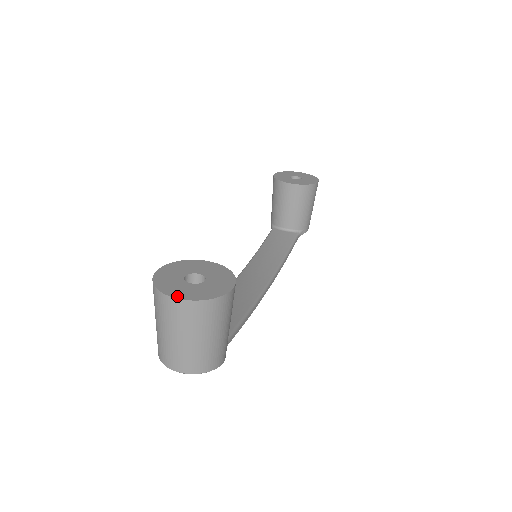
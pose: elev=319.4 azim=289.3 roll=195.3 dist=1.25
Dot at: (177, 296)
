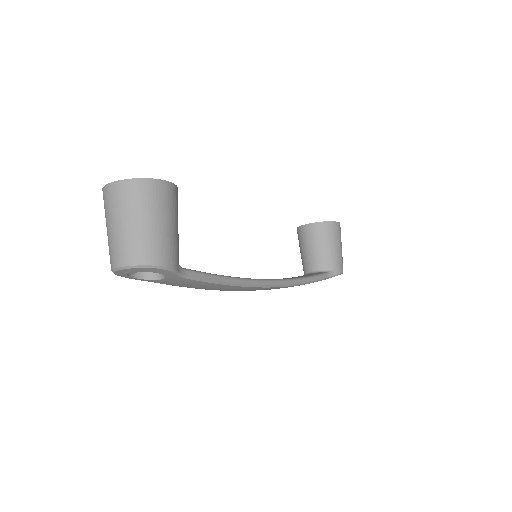
Dot at: (112, 183)
